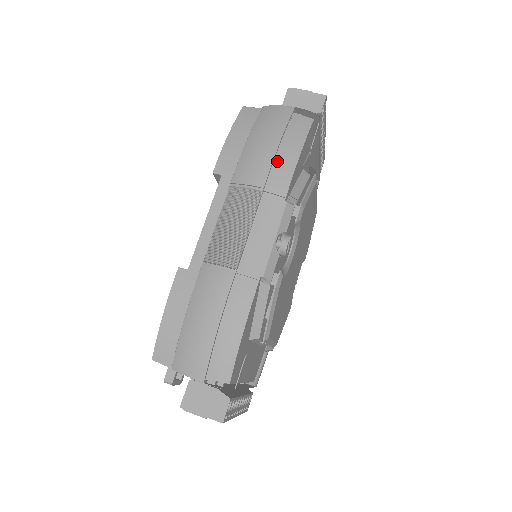
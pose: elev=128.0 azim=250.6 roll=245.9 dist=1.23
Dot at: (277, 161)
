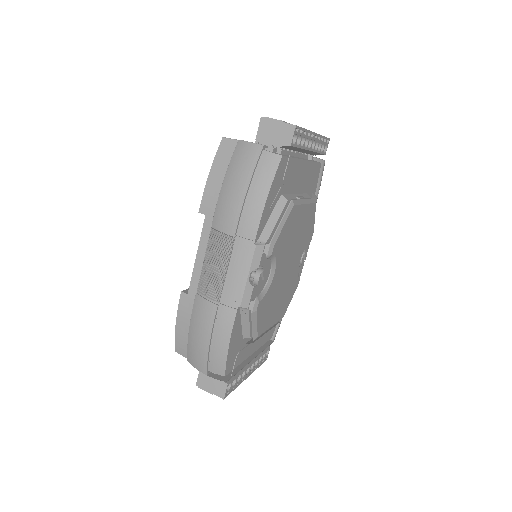
Dot at: (246, 207)
